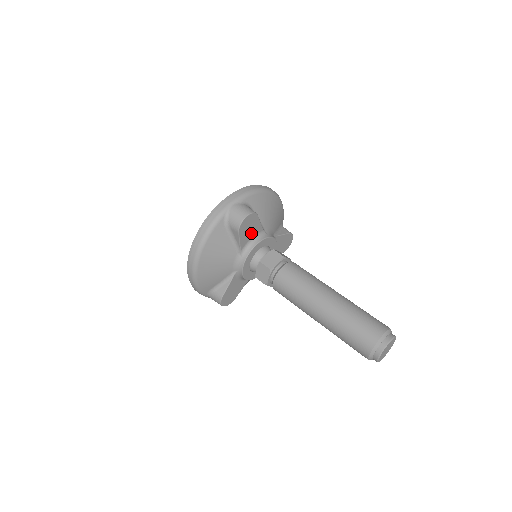
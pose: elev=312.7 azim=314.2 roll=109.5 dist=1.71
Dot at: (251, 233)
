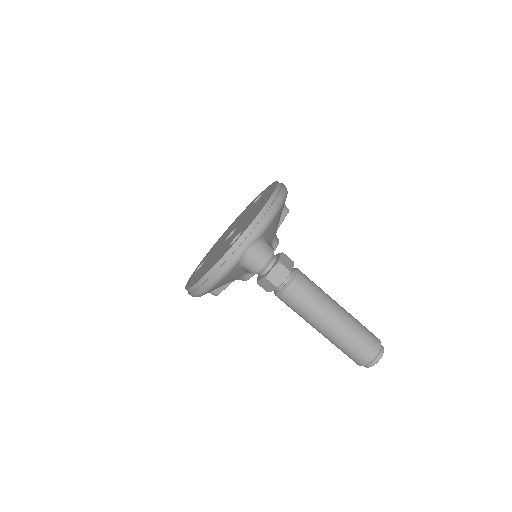
Dot at: occluded
